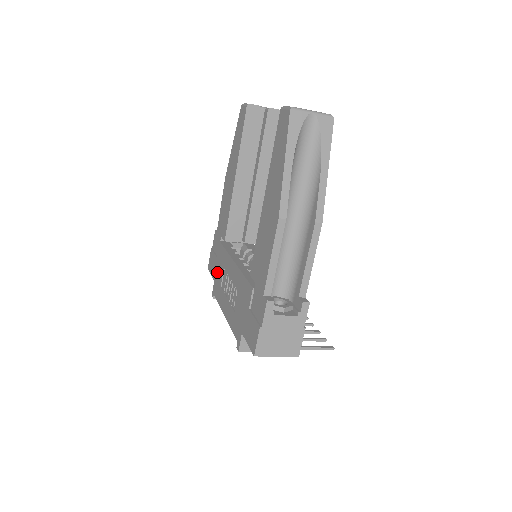
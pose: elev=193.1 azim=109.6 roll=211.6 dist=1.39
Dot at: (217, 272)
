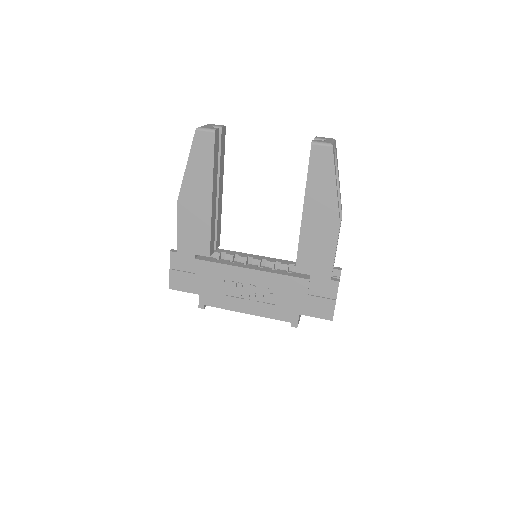
Dot at: (205, 286)
